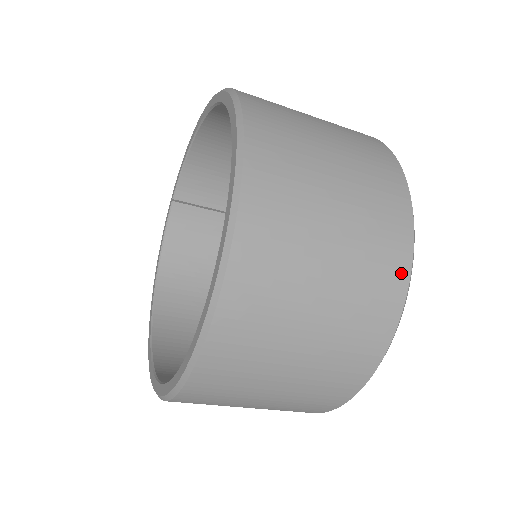
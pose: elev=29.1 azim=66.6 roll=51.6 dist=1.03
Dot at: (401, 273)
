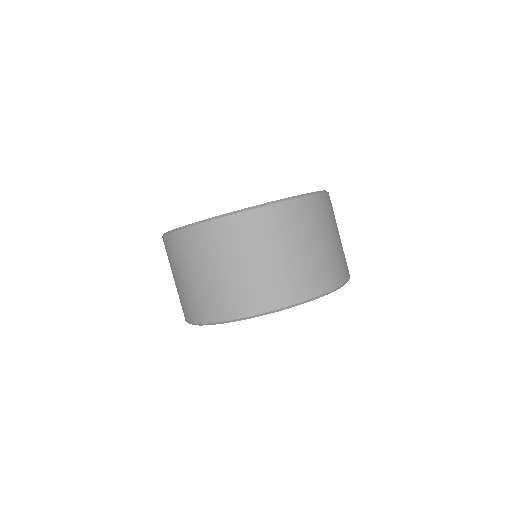
Dot at: (338, 281)
